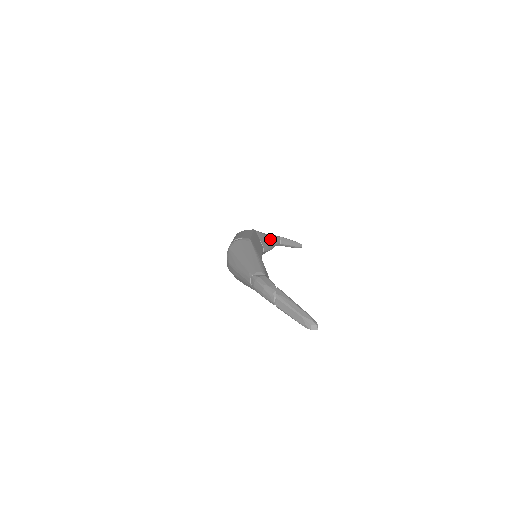
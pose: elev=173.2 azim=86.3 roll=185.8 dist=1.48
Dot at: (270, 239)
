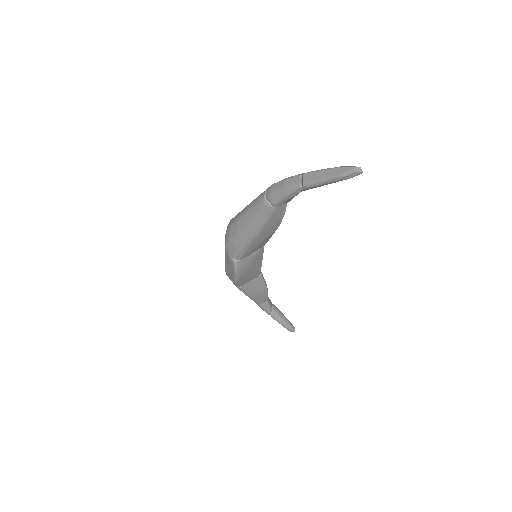
Dot at: occluded
